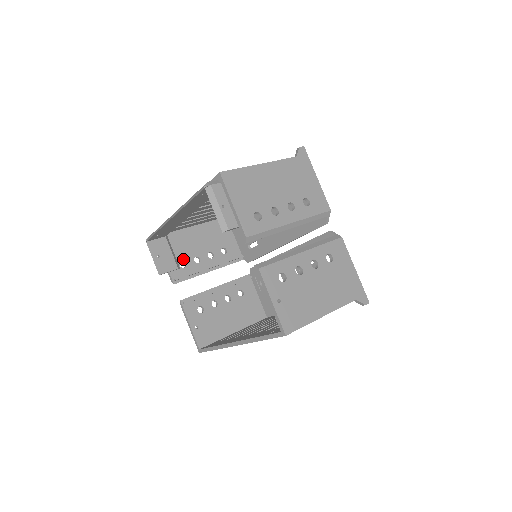
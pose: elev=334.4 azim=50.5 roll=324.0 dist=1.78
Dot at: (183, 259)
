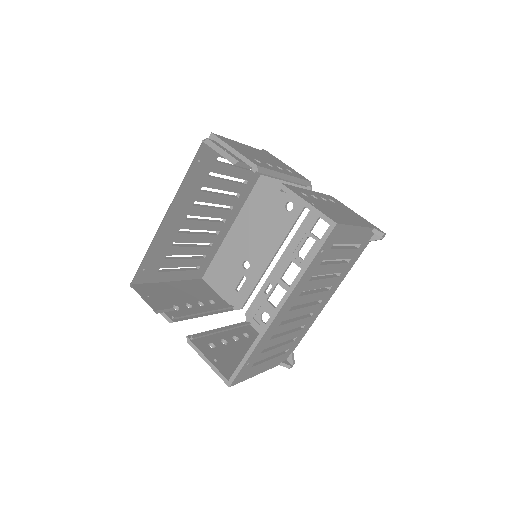
Dot at: (174, 304)
